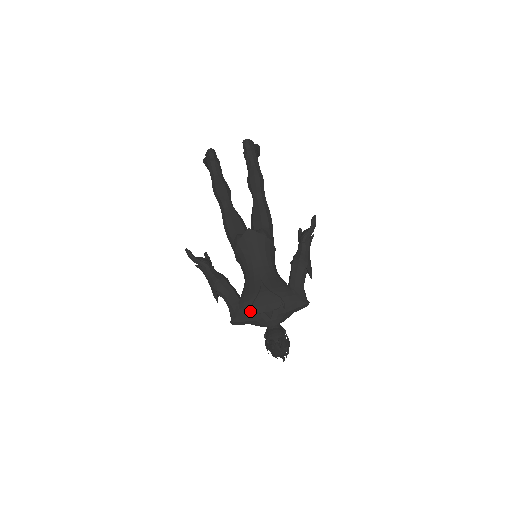
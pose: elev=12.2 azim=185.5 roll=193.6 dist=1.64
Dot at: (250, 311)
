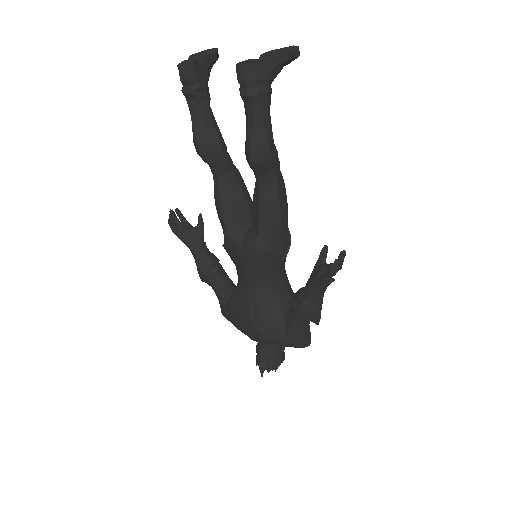
Dot at: (234, 324)
